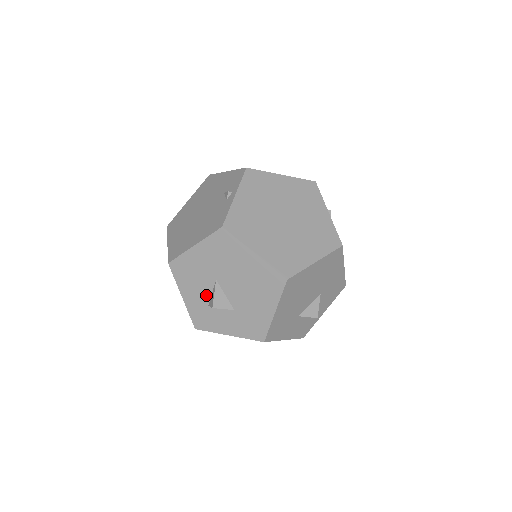
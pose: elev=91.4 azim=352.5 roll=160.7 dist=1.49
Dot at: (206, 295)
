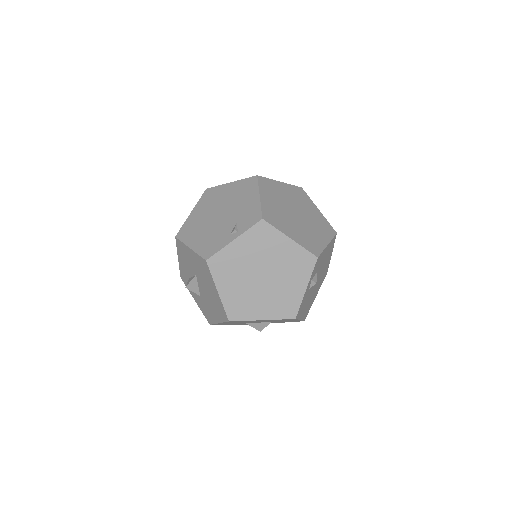
Dot at: (189, 273)
